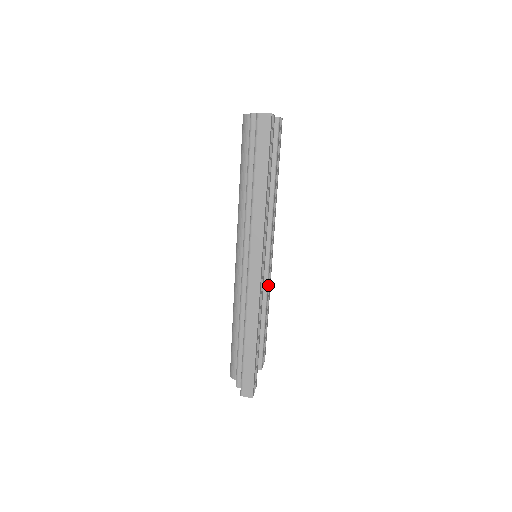
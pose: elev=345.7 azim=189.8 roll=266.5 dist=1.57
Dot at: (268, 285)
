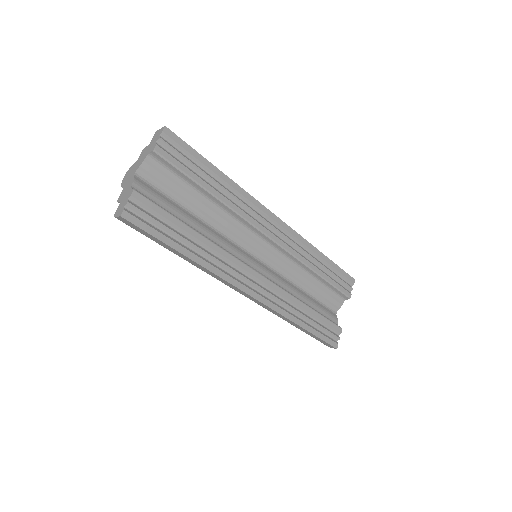
Dot at: (296, 253)
